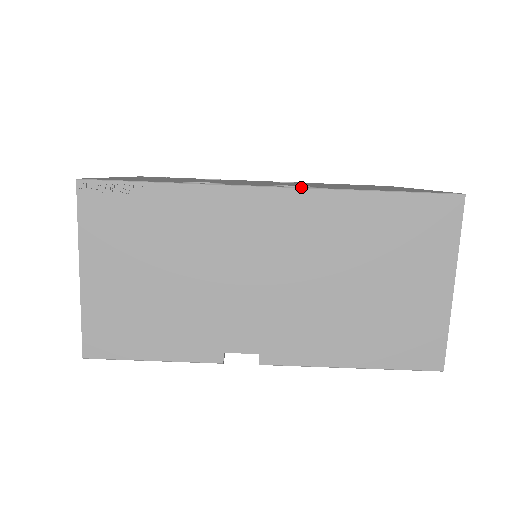
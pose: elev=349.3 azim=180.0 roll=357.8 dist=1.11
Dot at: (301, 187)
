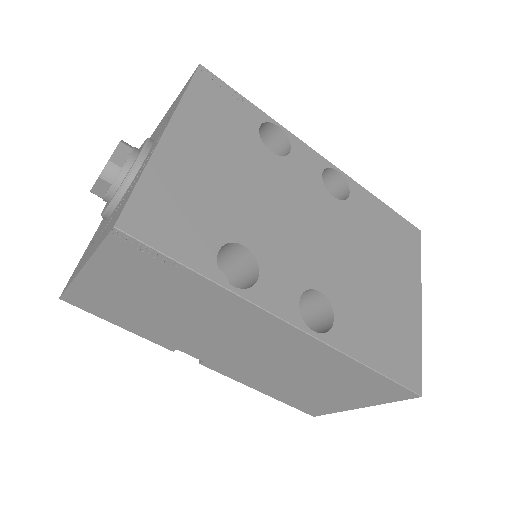
Dot at: (315, 337)
